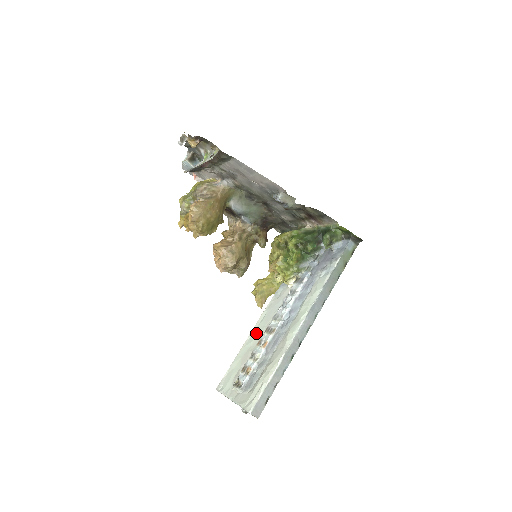
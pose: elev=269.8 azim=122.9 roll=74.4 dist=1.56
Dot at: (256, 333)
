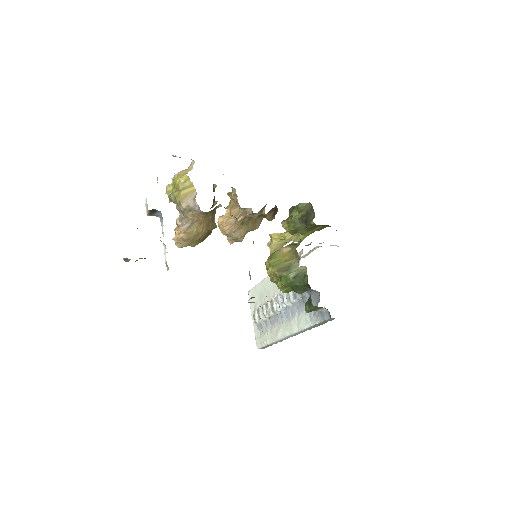
Dot at: (269, 286)
